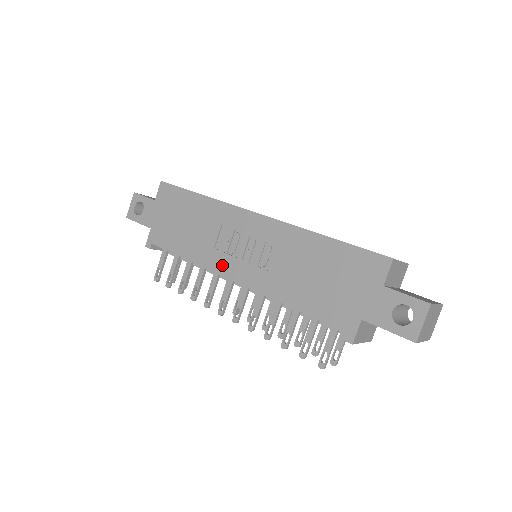
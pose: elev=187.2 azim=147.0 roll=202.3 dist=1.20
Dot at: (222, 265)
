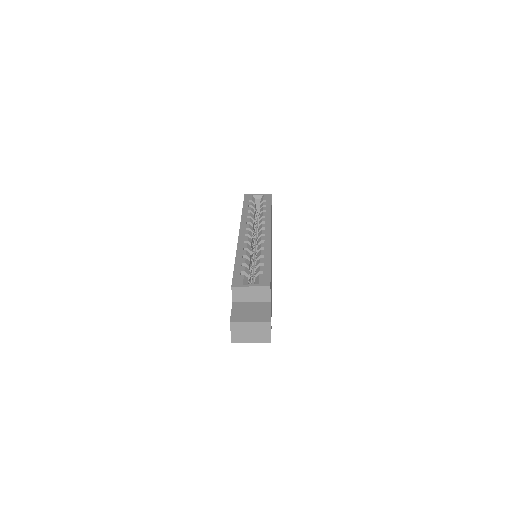
Dot at: occluded
